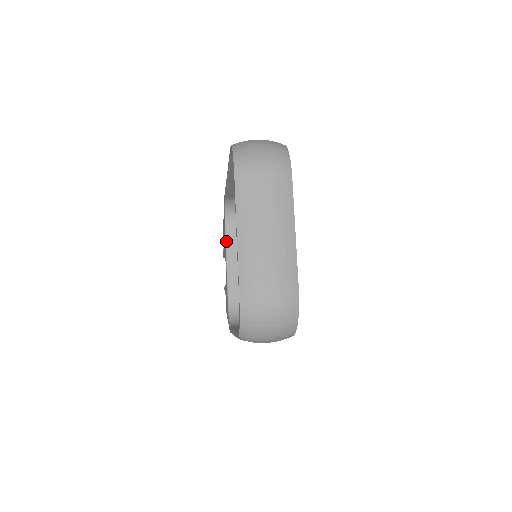
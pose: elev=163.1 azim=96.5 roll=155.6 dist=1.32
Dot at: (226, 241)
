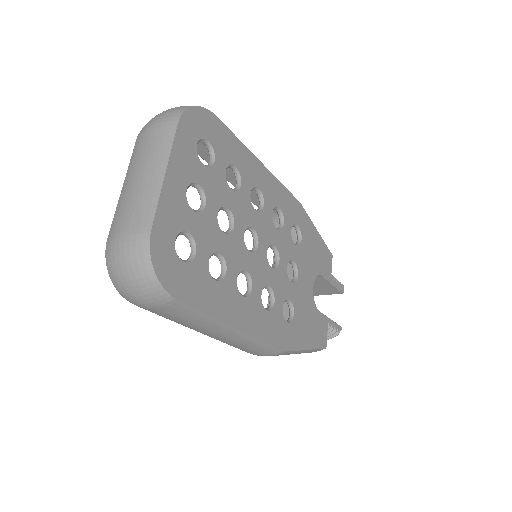
Dot at: (273, 261)
